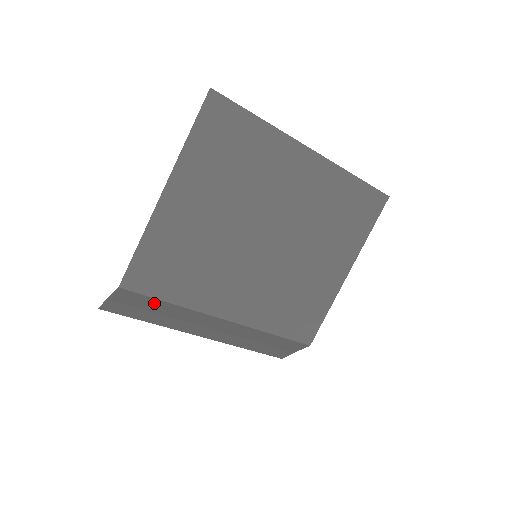
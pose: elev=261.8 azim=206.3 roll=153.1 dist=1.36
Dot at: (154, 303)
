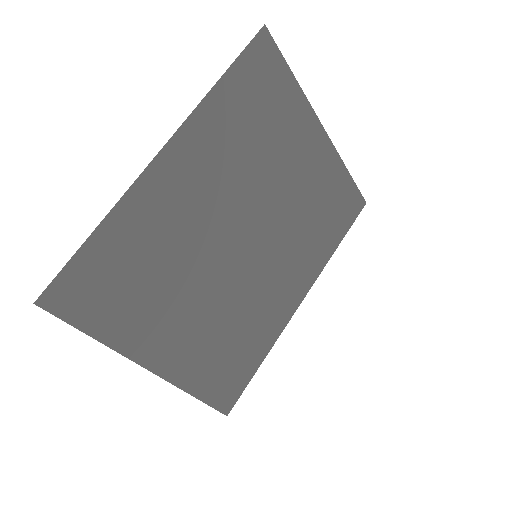
Dot at: occluded
